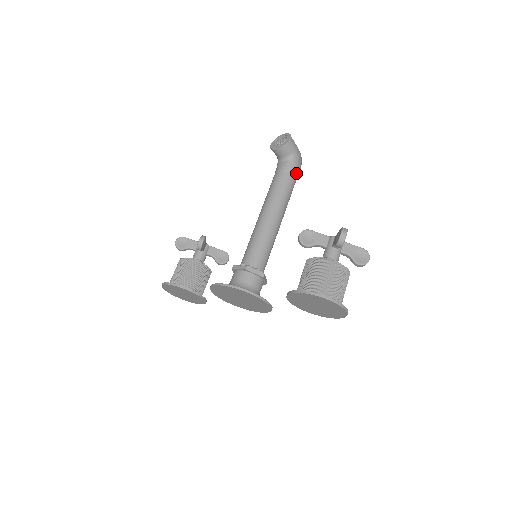
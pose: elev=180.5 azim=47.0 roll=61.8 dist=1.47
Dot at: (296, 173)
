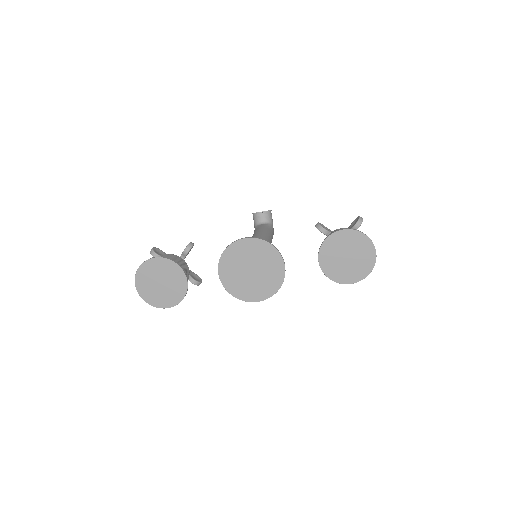
Dot at: (273, 234)
